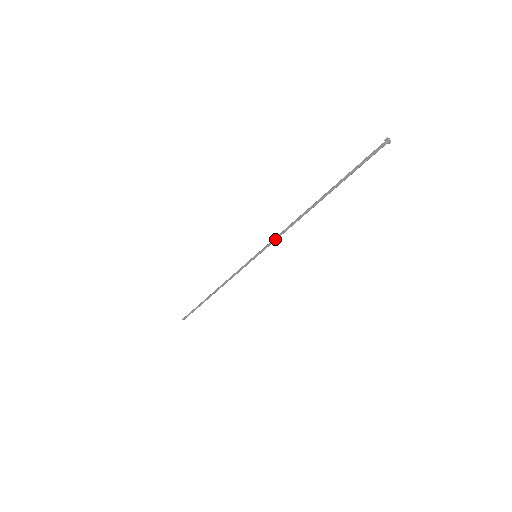
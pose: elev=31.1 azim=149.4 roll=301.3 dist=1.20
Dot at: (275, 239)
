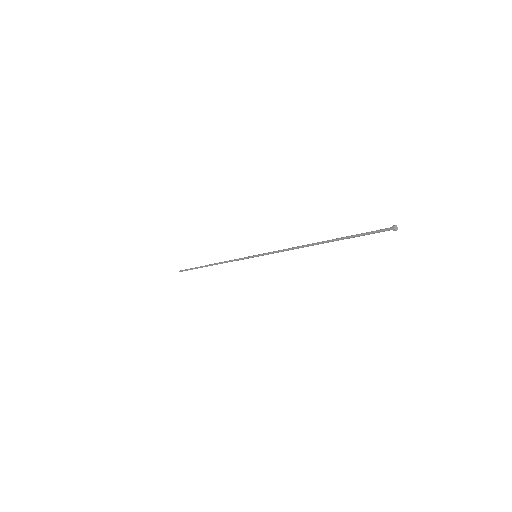
Dot at: occluded
